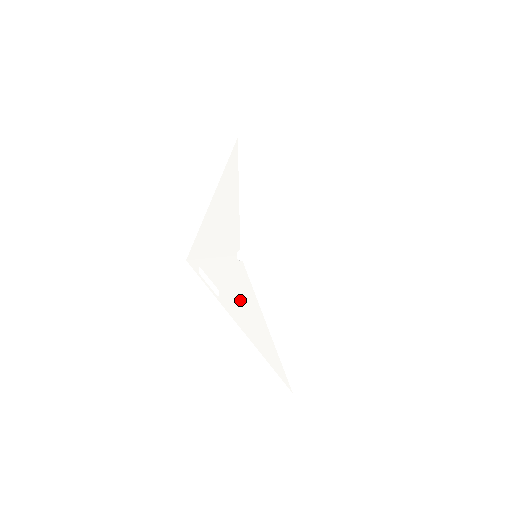
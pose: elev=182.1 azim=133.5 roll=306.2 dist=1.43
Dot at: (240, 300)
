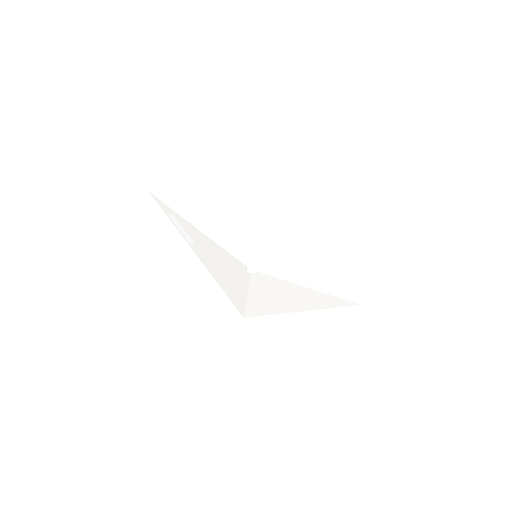
Dot at: (224, 270)
